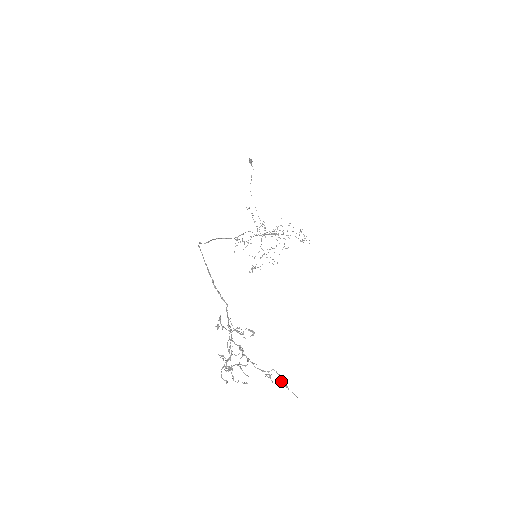
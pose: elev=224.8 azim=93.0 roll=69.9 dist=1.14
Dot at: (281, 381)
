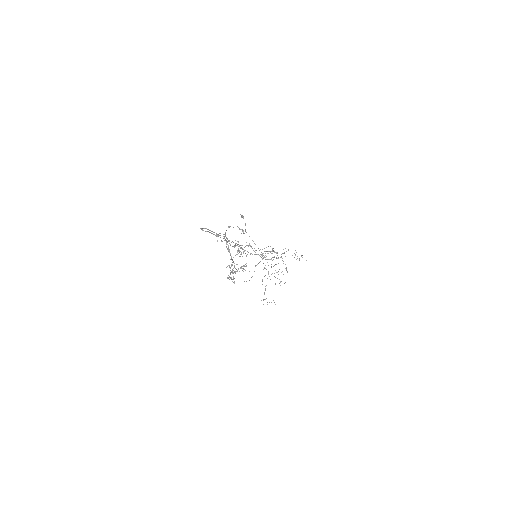
Dot at: (271, 251)
